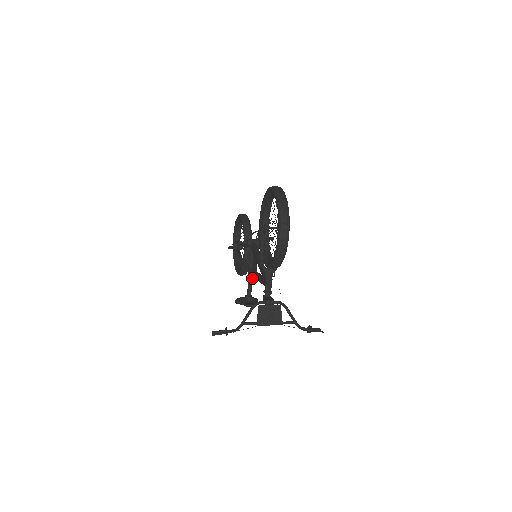
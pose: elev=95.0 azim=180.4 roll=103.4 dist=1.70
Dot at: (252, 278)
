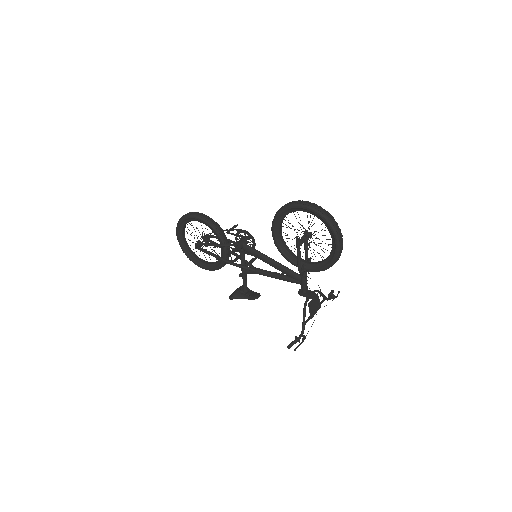
Dot at: occluded
